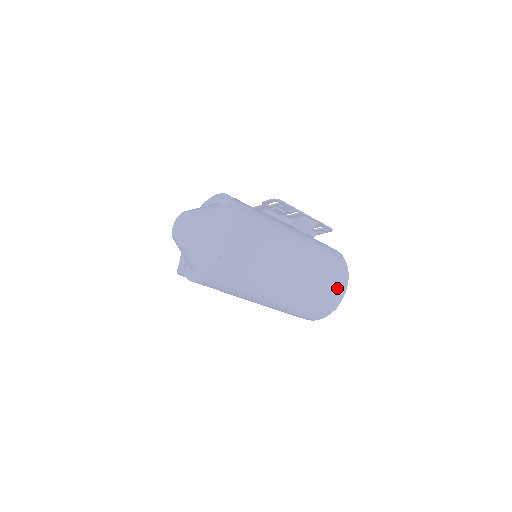
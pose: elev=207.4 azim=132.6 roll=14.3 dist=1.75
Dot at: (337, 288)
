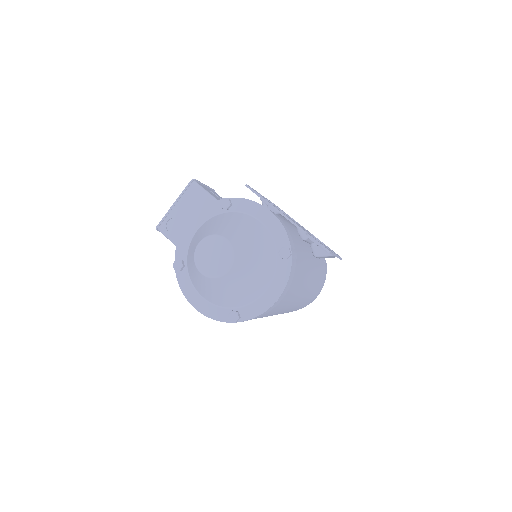
Dot at: occluded
